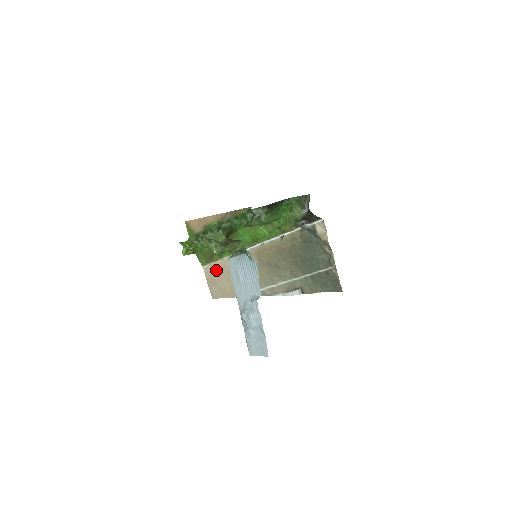
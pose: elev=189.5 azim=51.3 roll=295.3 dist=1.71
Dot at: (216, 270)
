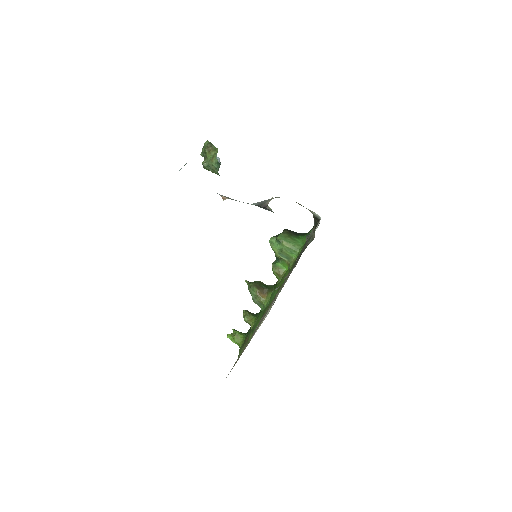
Dot at: (243, 351)
